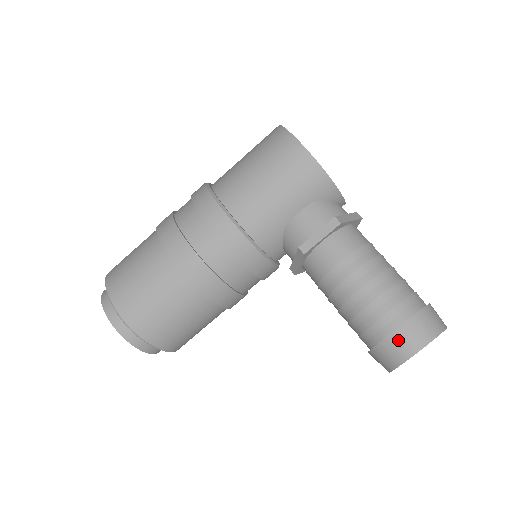
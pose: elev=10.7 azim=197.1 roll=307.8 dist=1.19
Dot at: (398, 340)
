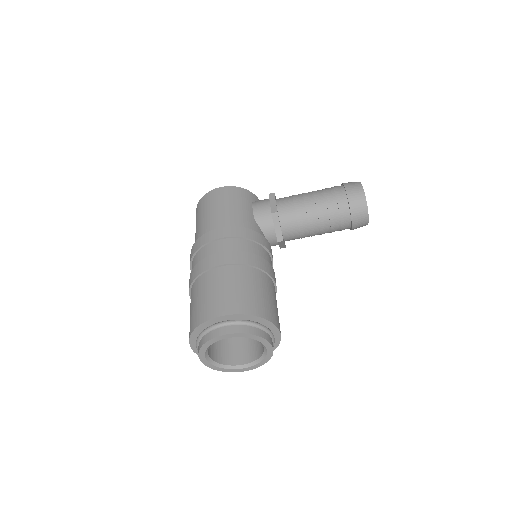
Dot at: (352, 192)
